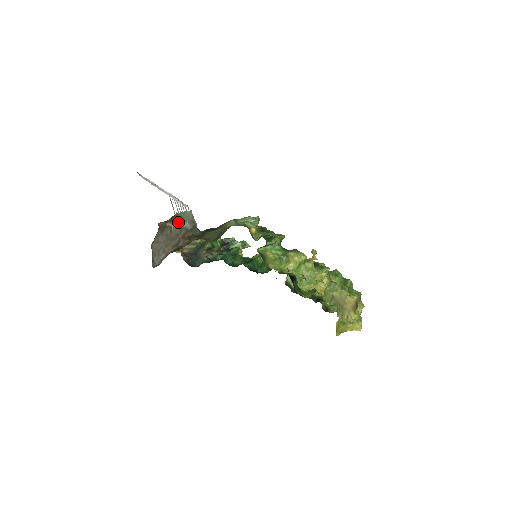
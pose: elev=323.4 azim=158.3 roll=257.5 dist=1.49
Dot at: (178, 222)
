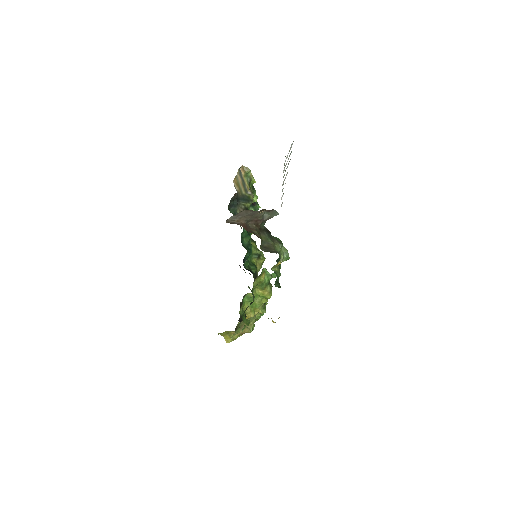
Dot at: (267, 211)
